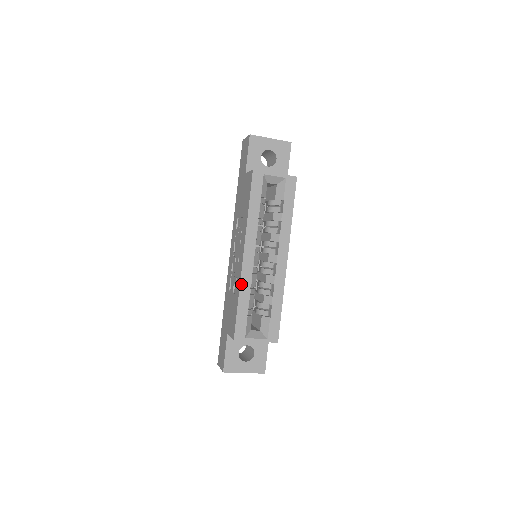
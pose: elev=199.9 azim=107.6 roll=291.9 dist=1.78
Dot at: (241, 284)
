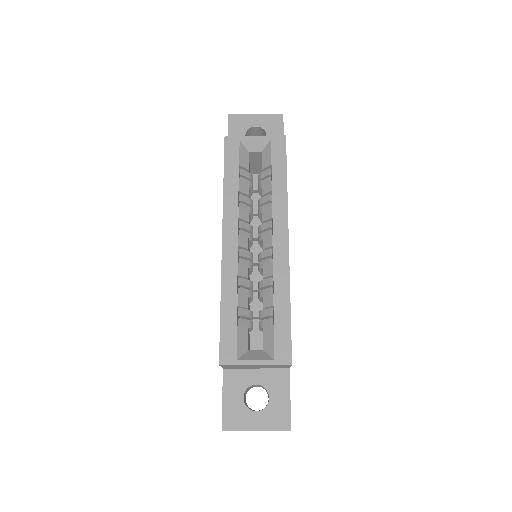
Dot at: (223, 280)
